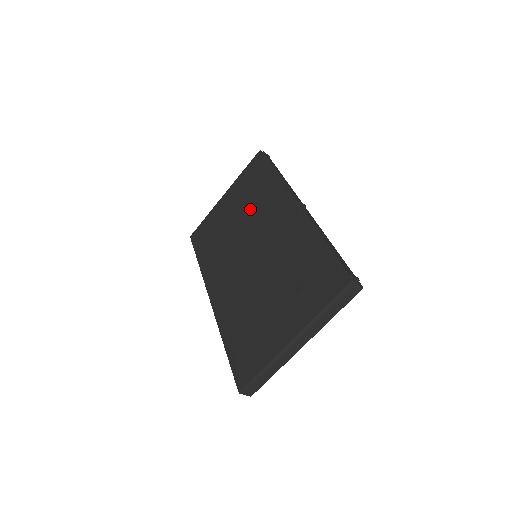
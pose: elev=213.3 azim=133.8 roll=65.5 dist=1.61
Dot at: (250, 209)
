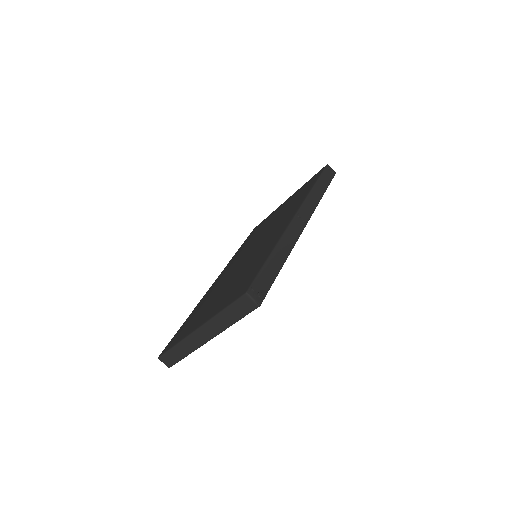
Dot at: (281, 214)
